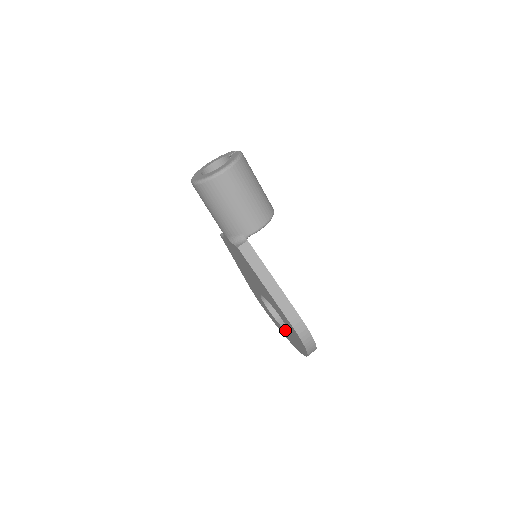
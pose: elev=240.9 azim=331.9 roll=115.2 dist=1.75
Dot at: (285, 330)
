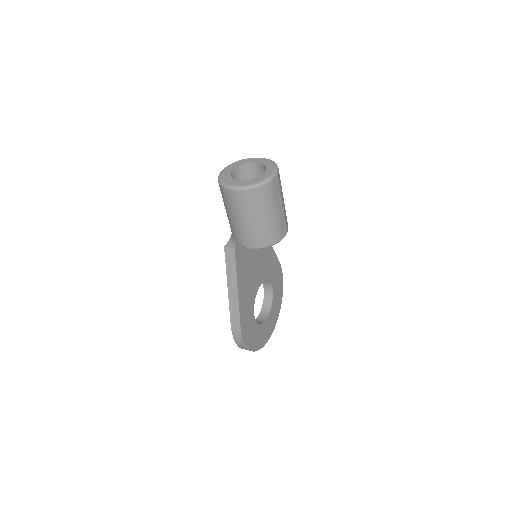
Dot at: (258, 316)
